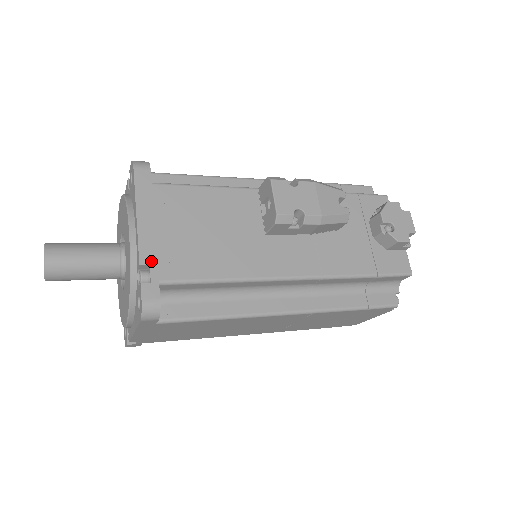
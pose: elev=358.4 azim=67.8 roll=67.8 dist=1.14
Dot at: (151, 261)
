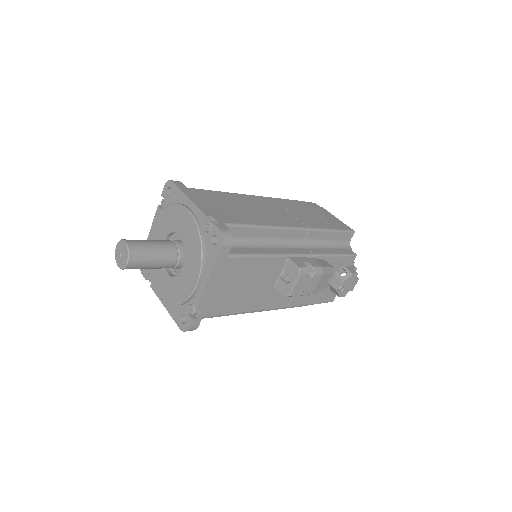
Dot at: (204, 307)
